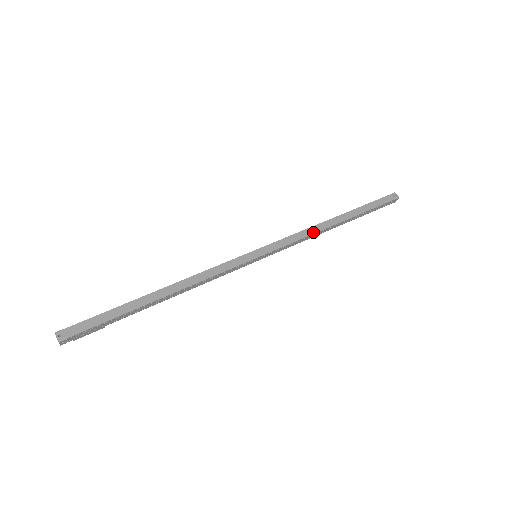
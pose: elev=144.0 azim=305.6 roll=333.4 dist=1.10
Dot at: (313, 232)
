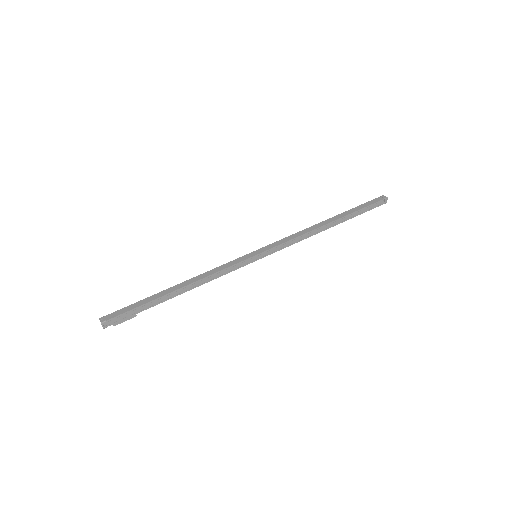
Dot at: (305, 232)
